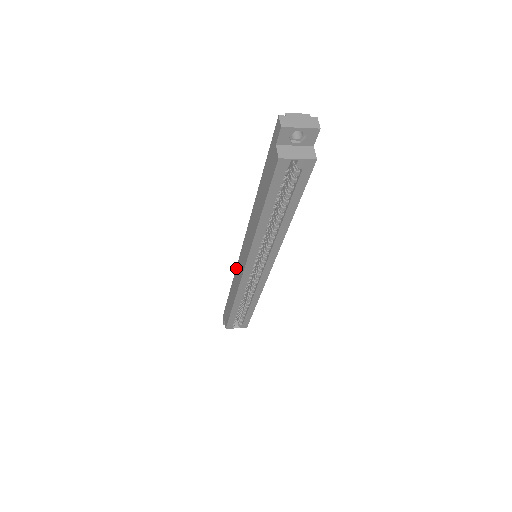
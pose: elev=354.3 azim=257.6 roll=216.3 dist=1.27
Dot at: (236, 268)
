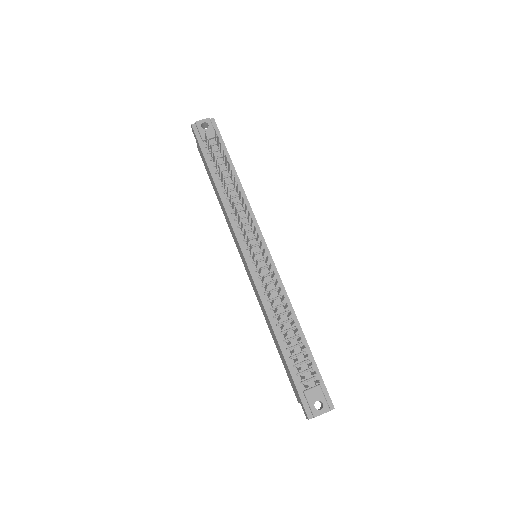
Dot at: (232, 228)
